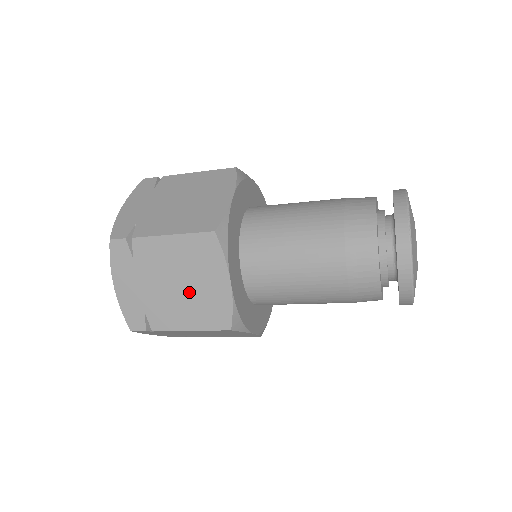
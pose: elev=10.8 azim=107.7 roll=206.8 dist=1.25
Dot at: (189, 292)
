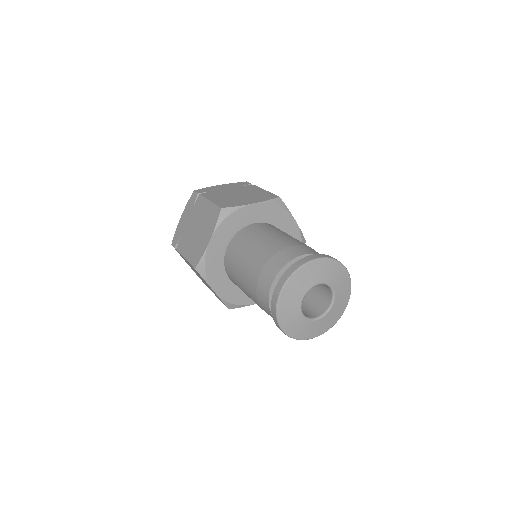
Dot at: occluded
